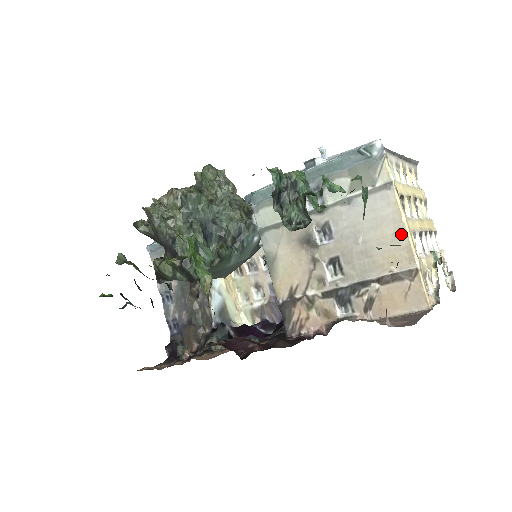
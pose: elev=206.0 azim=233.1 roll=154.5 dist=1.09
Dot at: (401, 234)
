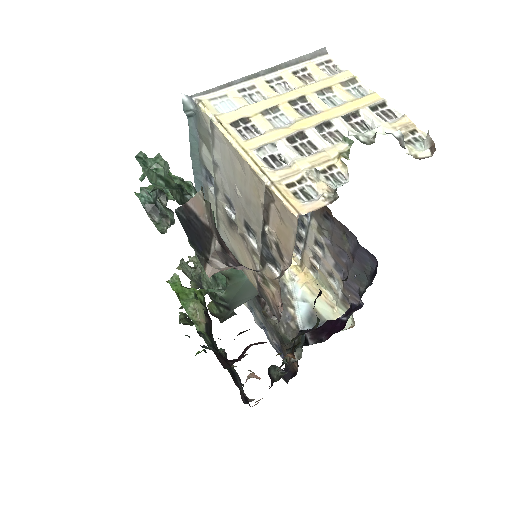
Dot at: (242, 162)
